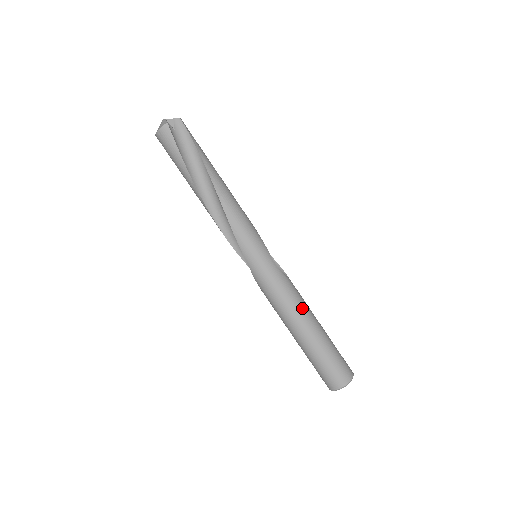
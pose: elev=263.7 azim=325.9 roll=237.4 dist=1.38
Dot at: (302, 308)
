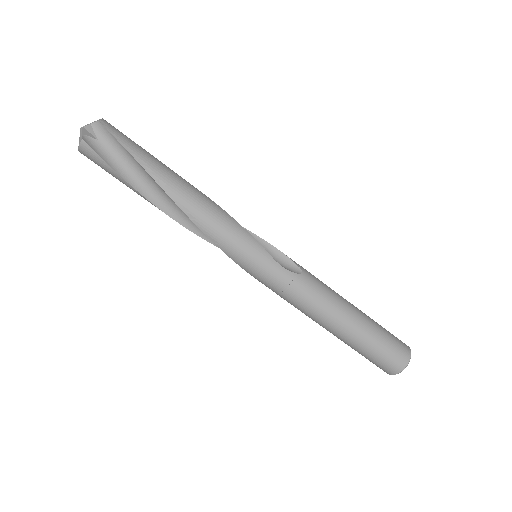
Dot at: (327, 305)
